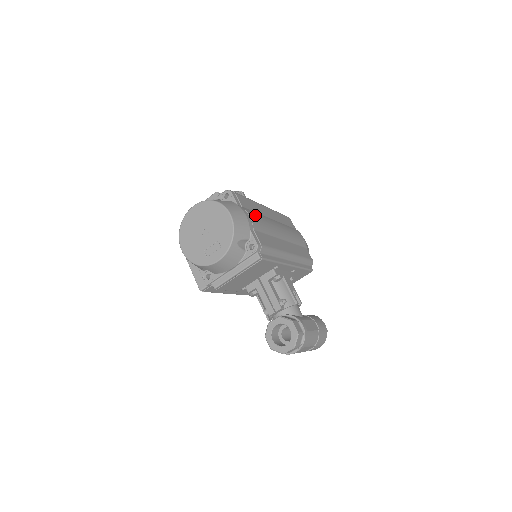
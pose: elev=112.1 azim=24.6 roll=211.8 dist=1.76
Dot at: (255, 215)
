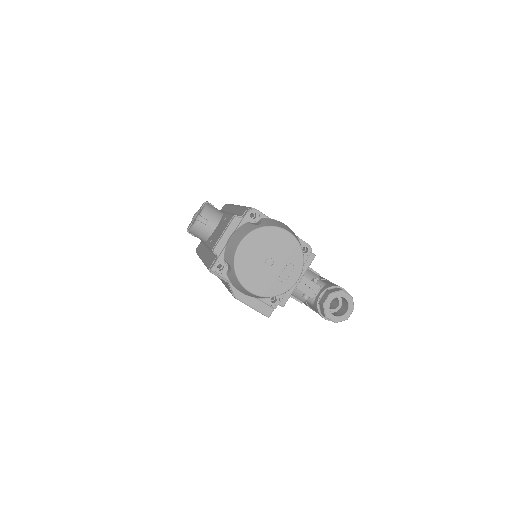
Dot at: occluded
